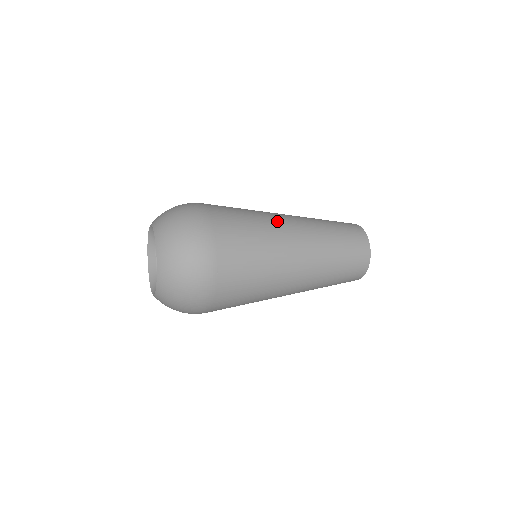
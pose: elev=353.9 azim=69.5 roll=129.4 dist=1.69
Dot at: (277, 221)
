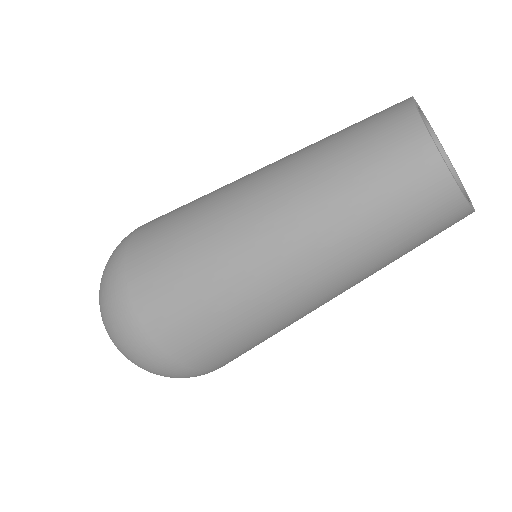
Dot at: occluded
